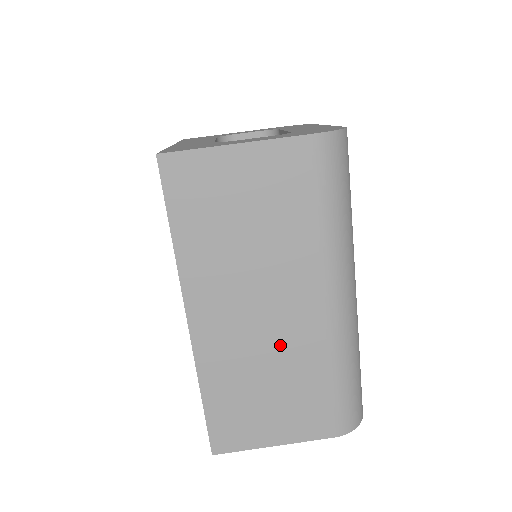
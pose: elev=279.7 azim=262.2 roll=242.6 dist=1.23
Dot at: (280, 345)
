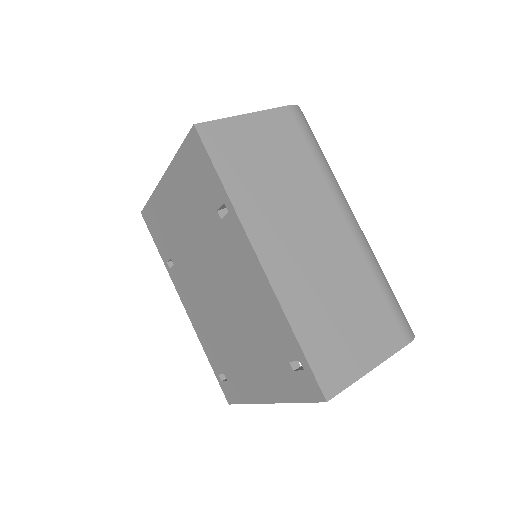
Dot at: (333, 265)
